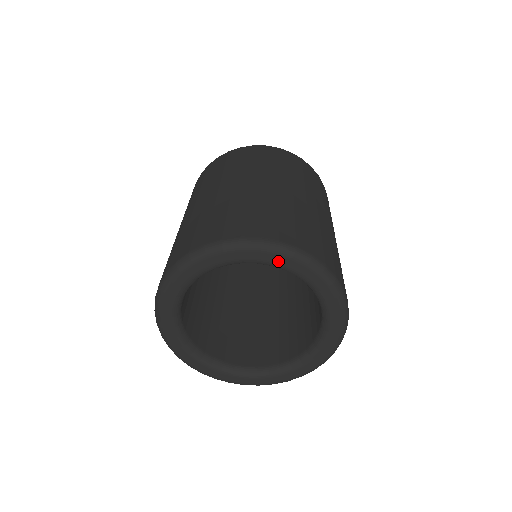
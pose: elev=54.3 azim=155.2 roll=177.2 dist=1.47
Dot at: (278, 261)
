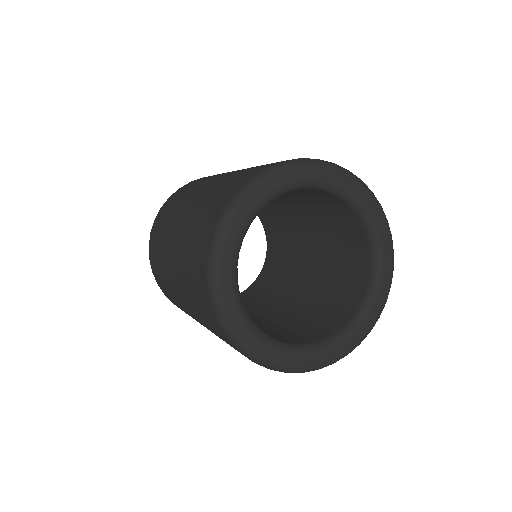
Dot at: (350, 186)
